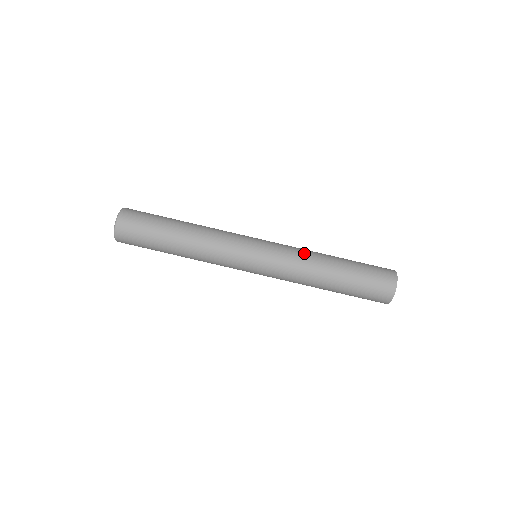
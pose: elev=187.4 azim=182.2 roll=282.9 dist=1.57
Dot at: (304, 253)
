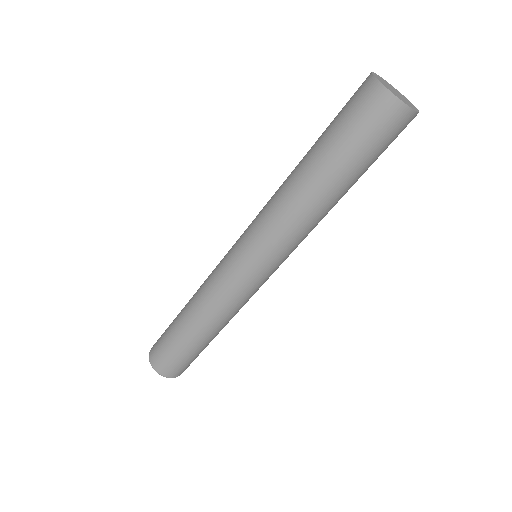
Dot at: occluded
